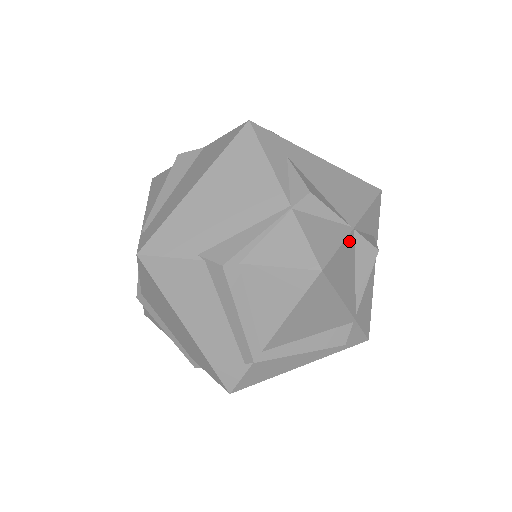
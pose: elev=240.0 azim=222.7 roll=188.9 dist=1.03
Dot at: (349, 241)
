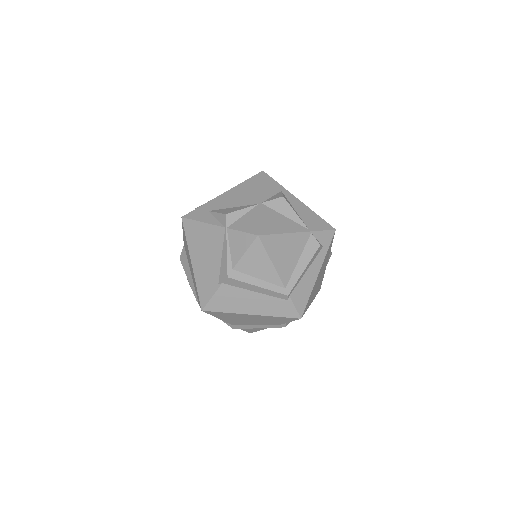
Dot at: (264, 210)
